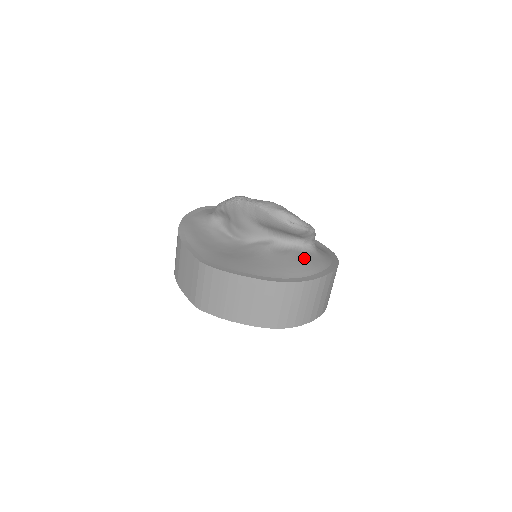
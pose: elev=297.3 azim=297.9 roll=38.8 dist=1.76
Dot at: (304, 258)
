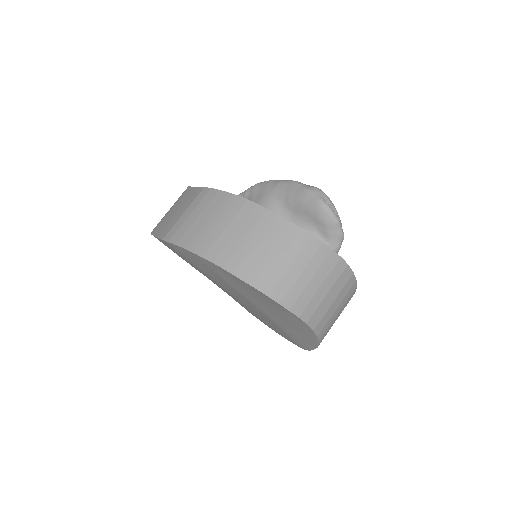
Dot at: occluded
